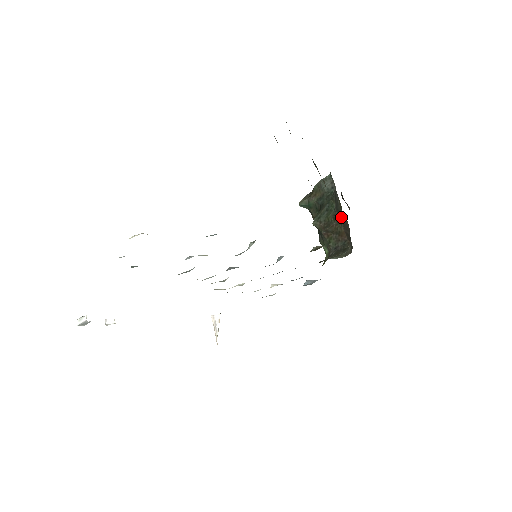
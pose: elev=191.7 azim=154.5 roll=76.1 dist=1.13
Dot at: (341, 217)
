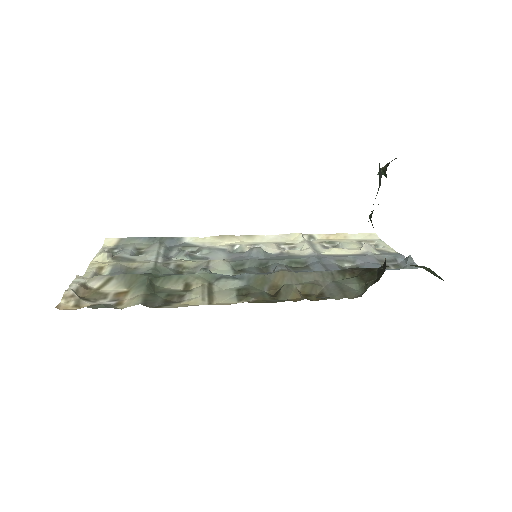
Dot at: occluded
